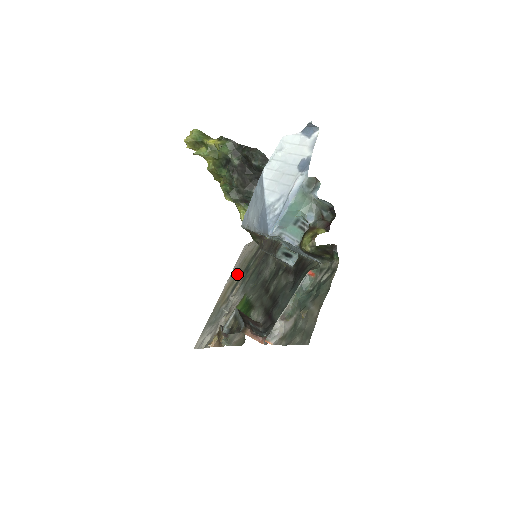
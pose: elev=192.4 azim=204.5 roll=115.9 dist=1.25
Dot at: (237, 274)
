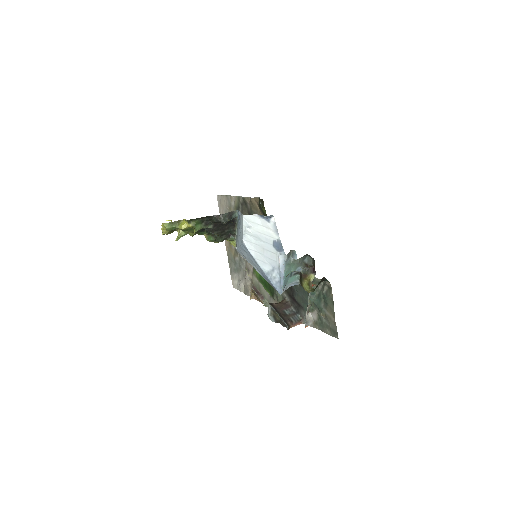
Dot at: occluded
